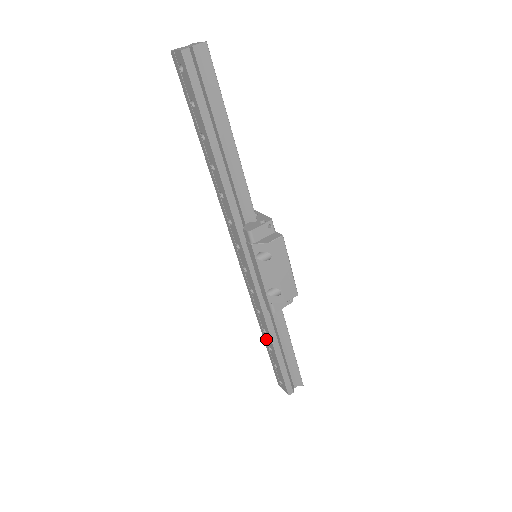
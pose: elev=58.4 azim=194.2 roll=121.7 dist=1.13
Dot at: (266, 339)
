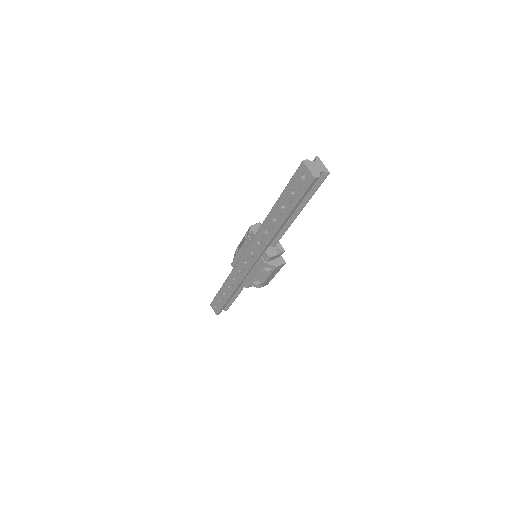
Dot at: (225, 289)
